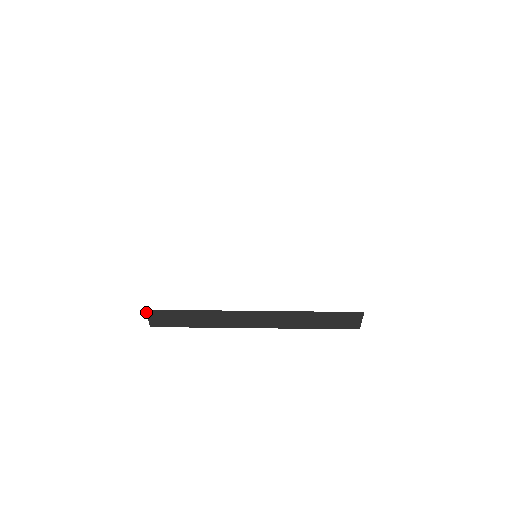
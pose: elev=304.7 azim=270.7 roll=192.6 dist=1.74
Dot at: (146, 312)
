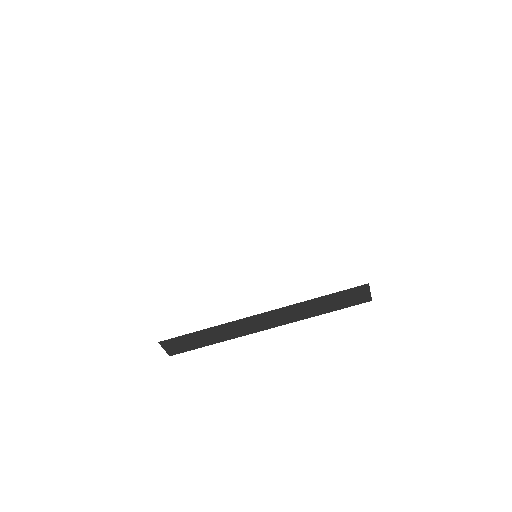
Dot at: occluded
